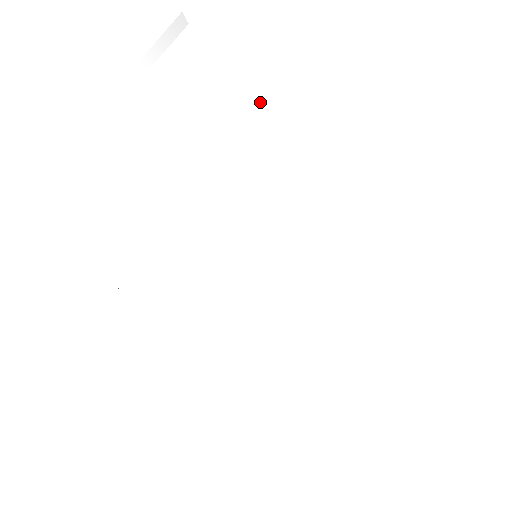
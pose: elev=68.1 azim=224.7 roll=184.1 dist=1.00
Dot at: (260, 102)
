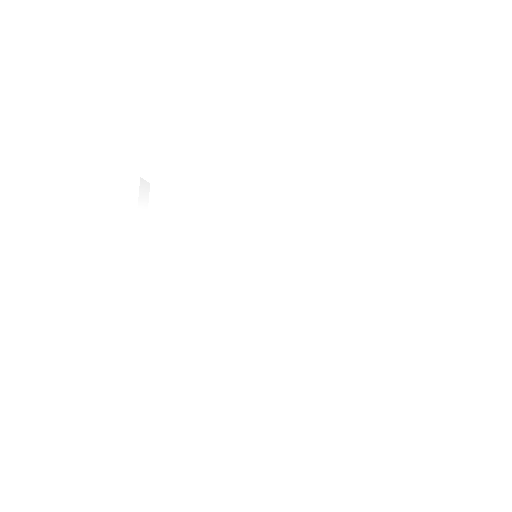
Dot at: (197, 184)
